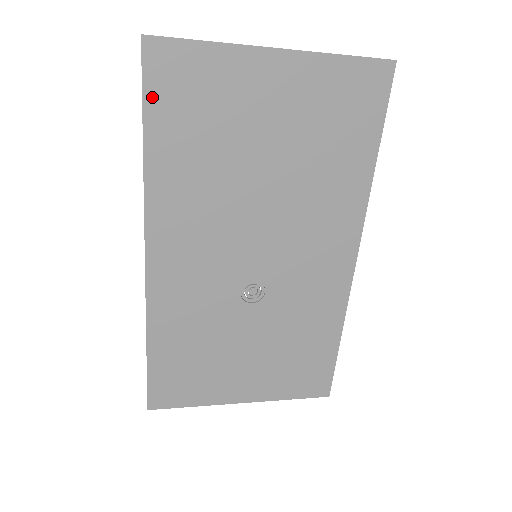
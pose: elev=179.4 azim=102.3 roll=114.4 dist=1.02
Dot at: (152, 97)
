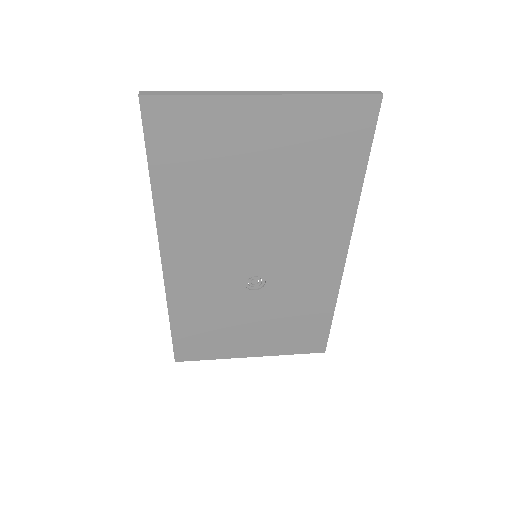
Dot at: (154, 144)
